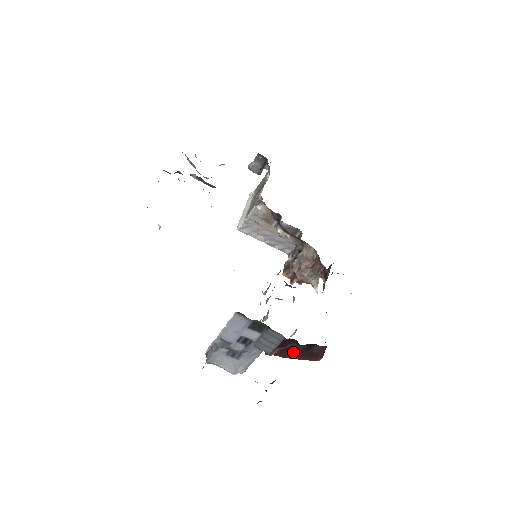
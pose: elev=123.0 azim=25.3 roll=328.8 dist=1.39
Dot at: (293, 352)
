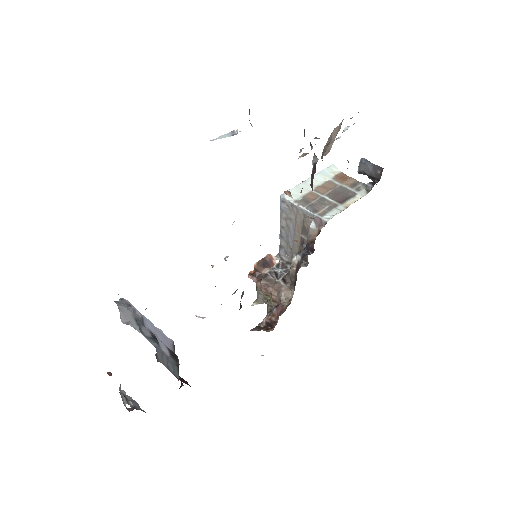
Dot at: occluded
